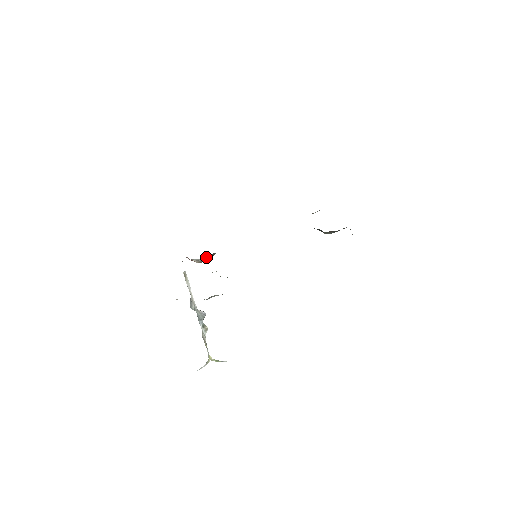
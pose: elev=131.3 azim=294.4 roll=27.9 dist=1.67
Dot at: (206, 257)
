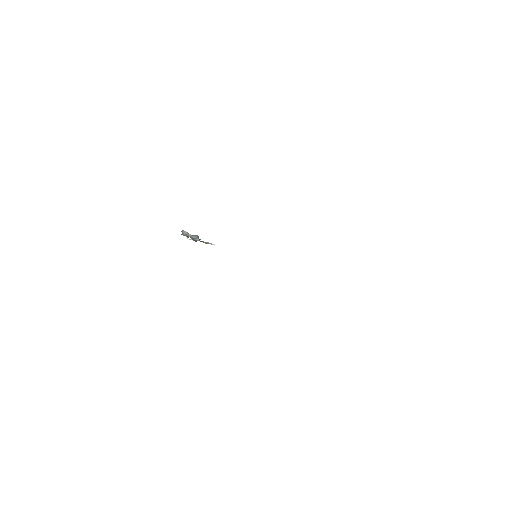
Dot at: occluded
